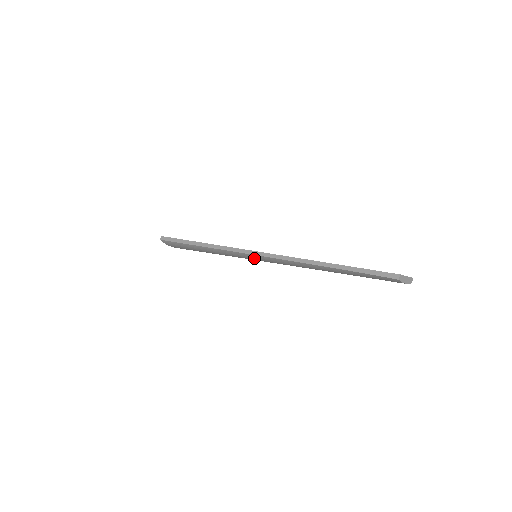
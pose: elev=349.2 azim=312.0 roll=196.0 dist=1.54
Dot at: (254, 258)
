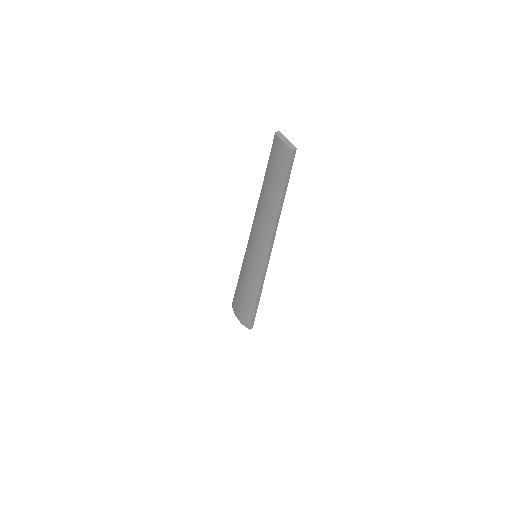
Dot at: (250, 247)
